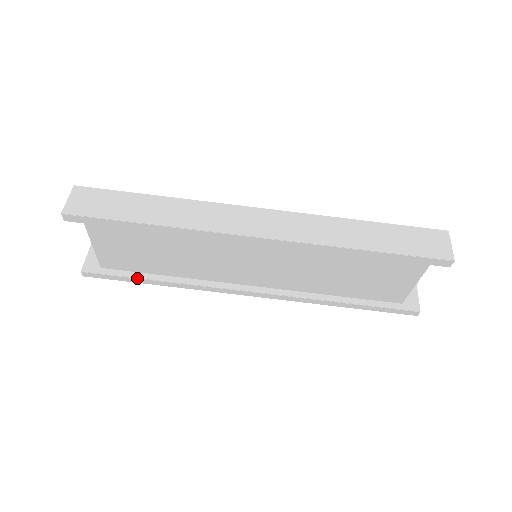
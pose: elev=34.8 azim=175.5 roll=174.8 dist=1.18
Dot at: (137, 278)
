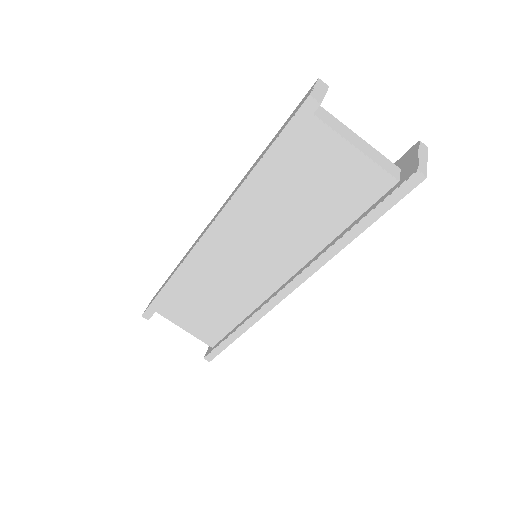
Dot at: (225, 339)
